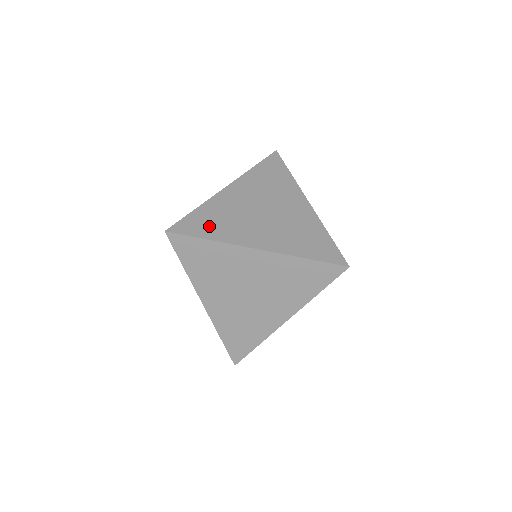
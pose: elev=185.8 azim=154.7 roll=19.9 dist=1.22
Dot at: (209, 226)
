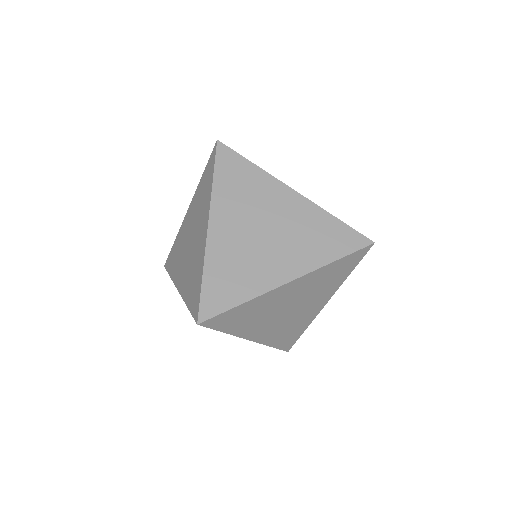
Dot at: (231, 287)
